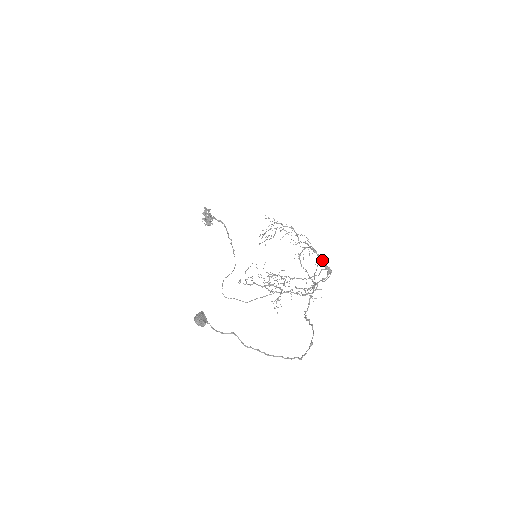
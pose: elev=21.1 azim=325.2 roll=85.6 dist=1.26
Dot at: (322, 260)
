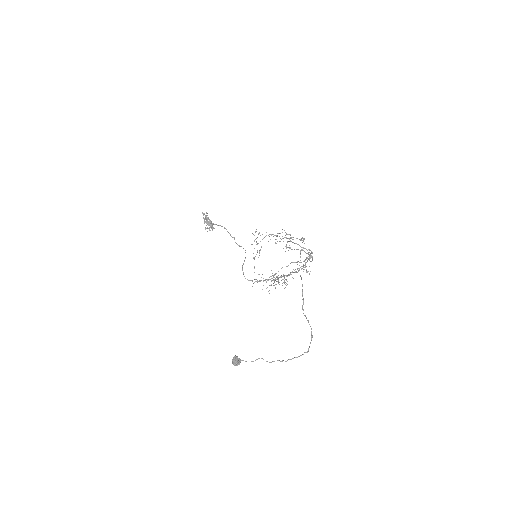
Dot at: (303, 250)
